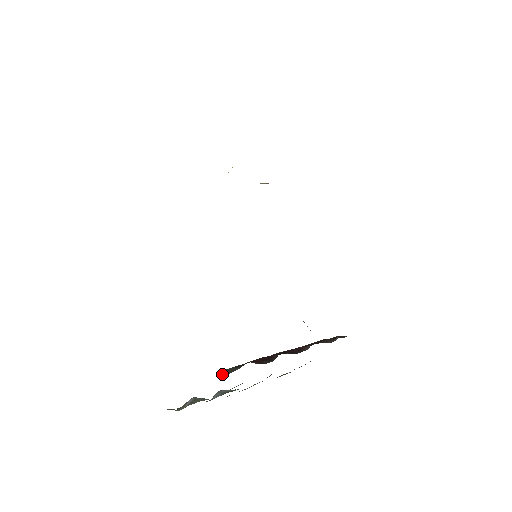
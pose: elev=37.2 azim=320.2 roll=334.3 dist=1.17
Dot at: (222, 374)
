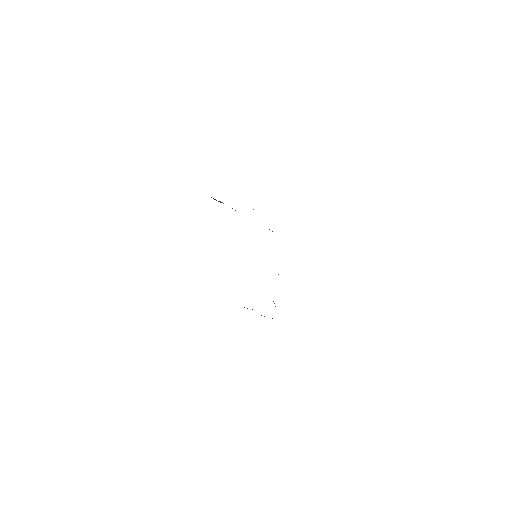
Dot at: occluded
